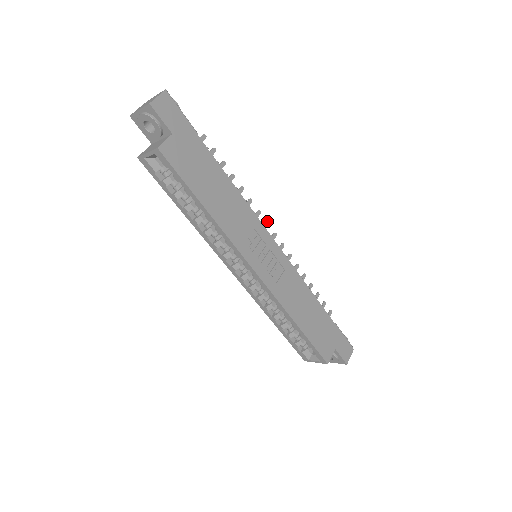
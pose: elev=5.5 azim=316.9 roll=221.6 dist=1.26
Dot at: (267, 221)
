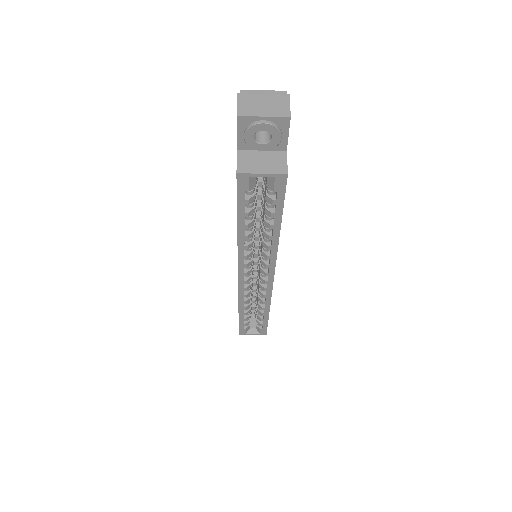
Dot at: occluded
